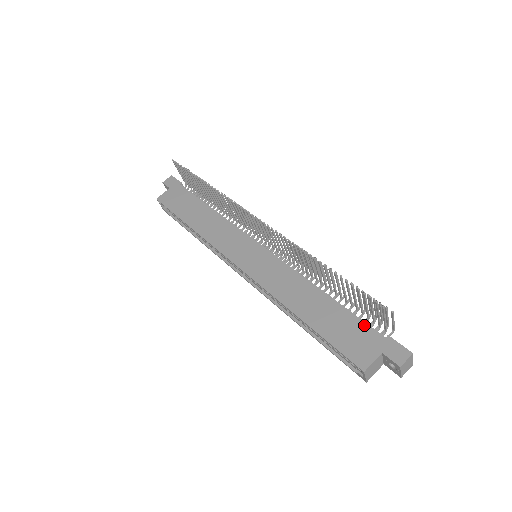
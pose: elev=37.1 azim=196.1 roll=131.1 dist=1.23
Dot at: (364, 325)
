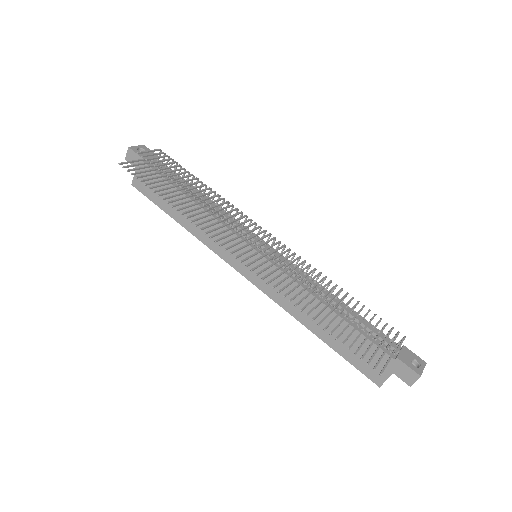
Dot at: (373, 346)
